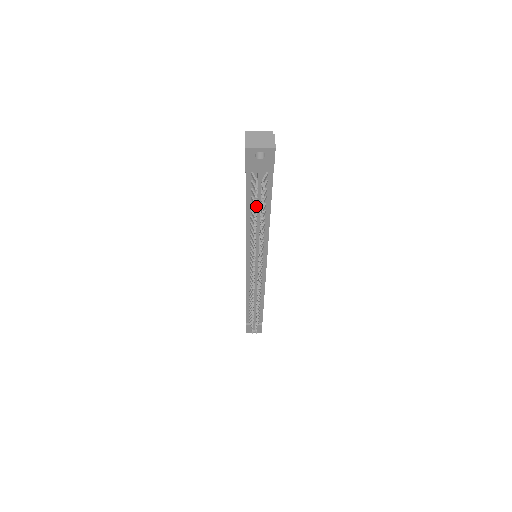
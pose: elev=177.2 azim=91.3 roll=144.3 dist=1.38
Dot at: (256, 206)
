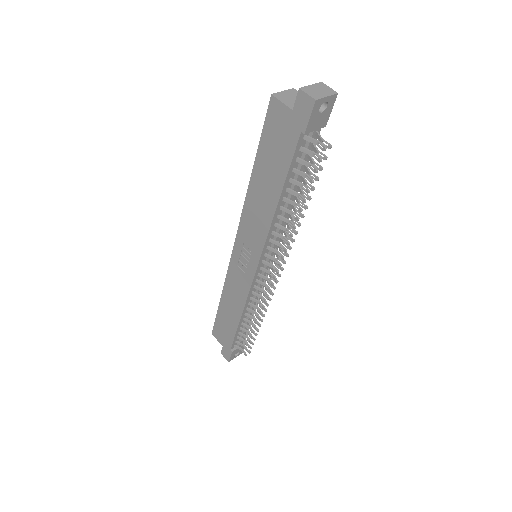
Dot at: (317, 172)
